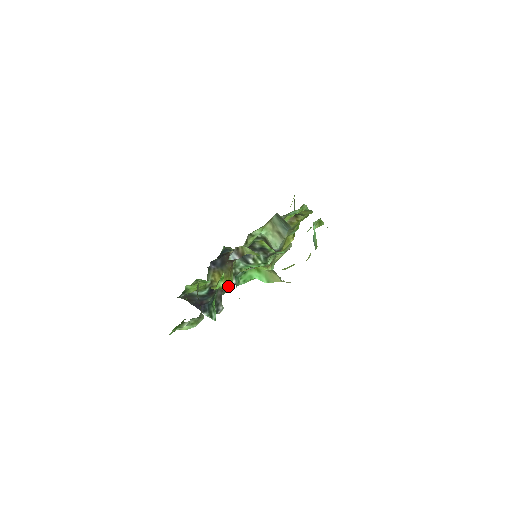
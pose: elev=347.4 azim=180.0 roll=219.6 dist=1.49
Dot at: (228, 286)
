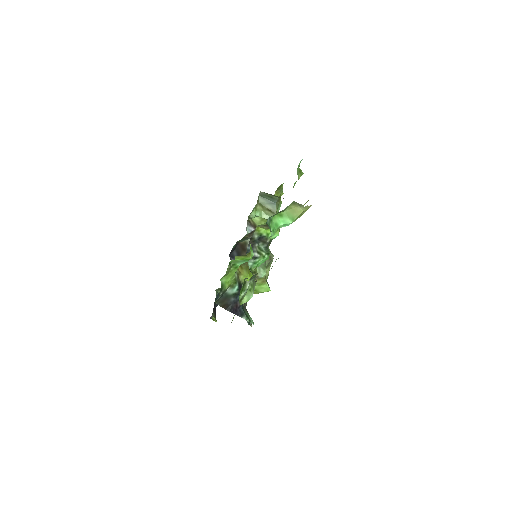
Dot at: occluded
